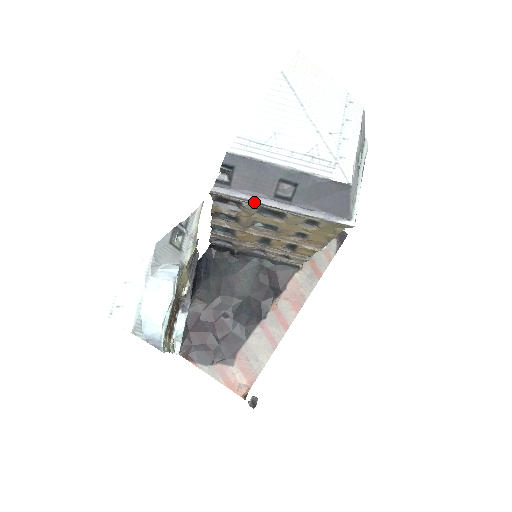
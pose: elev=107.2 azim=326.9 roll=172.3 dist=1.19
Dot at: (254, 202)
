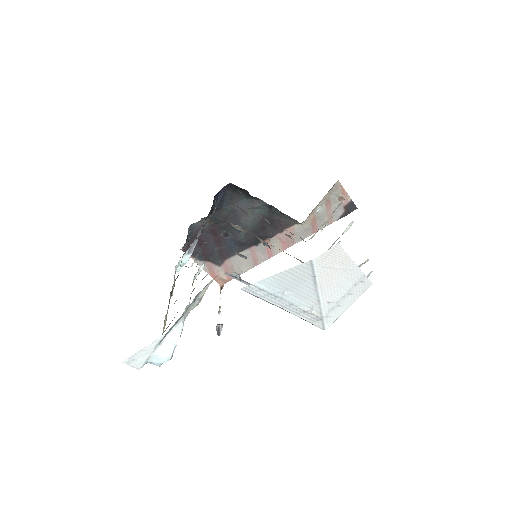
Dot at: occluded
